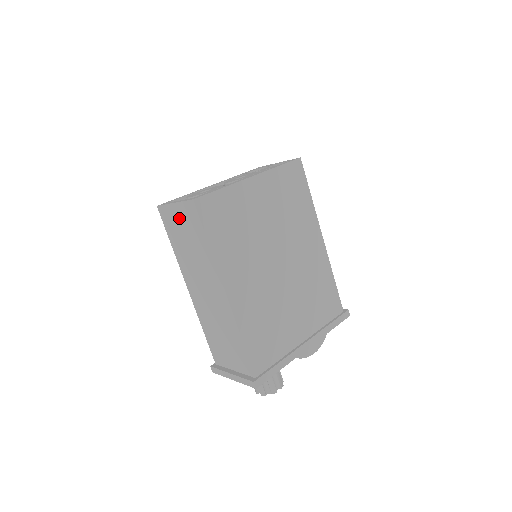
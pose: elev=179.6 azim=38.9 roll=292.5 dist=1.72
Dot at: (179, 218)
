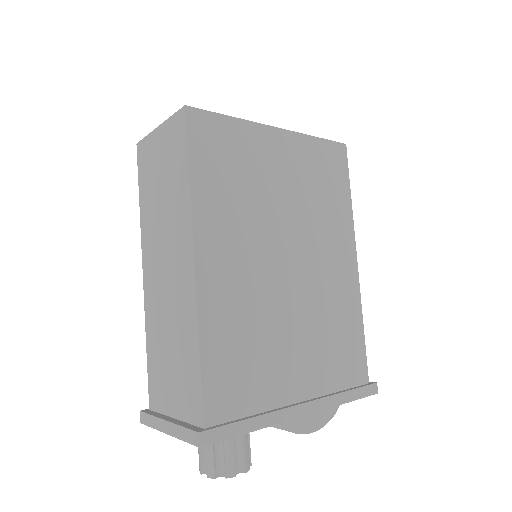
Dot at: (159, 149)
